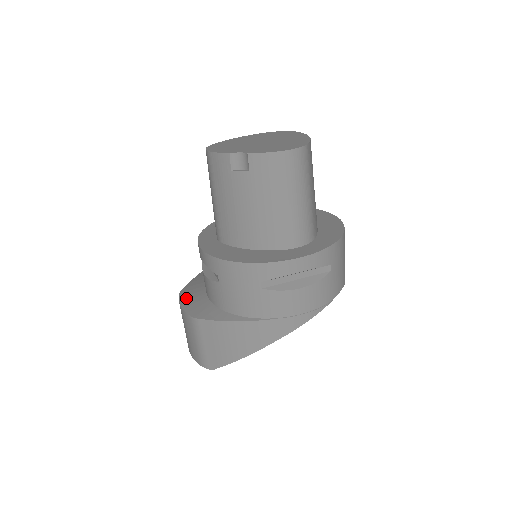
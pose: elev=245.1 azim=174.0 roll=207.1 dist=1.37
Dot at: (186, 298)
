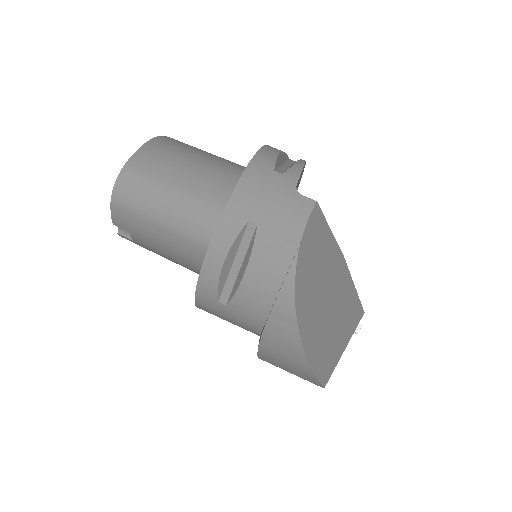
Dot at: occluded
